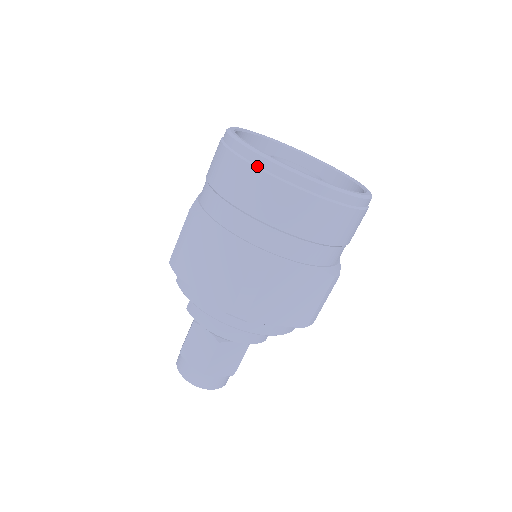
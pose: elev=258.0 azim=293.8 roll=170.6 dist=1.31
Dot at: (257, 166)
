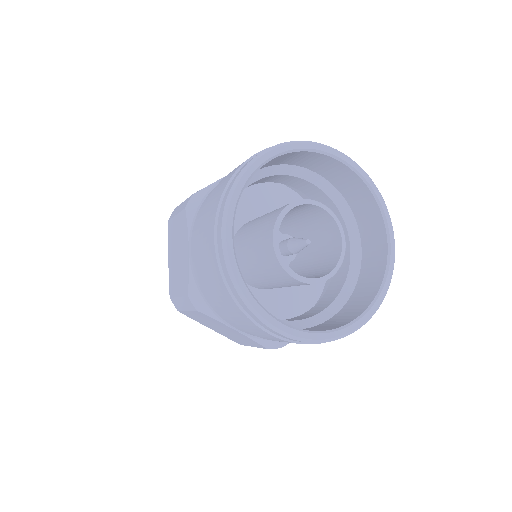
Dot at: (216, 242)
